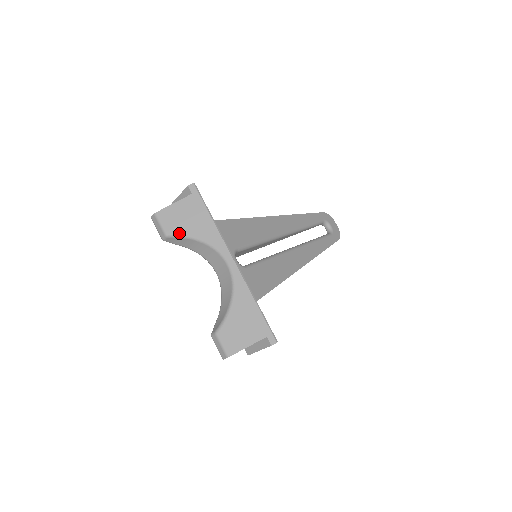
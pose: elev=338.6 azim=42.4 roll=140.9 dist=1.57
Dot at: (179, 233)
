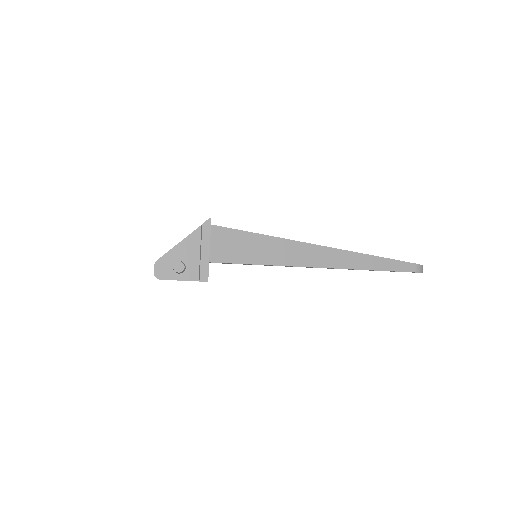
Dot at: occluded
